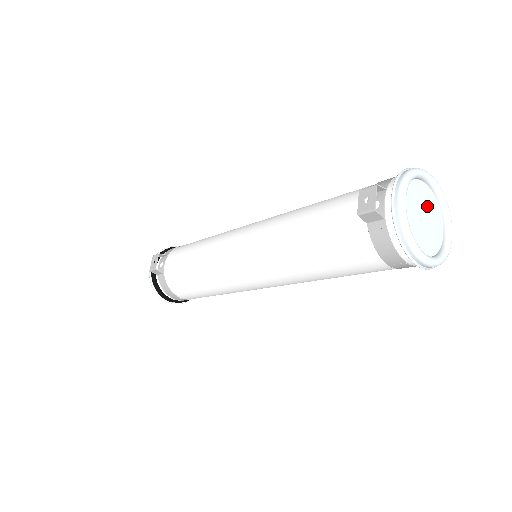
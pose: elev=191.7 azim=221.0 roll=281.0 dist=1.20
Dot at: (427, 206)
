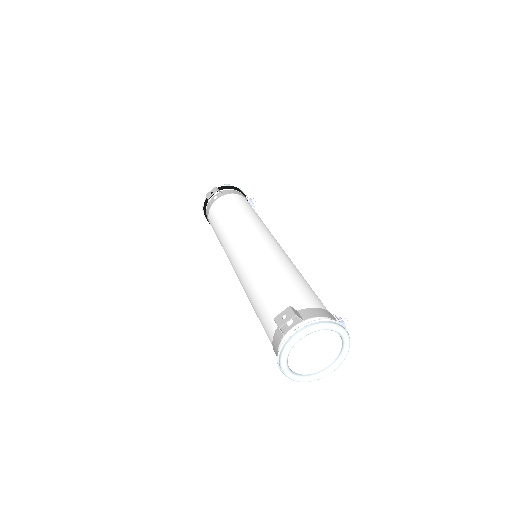
Dot at: (327, 347)
